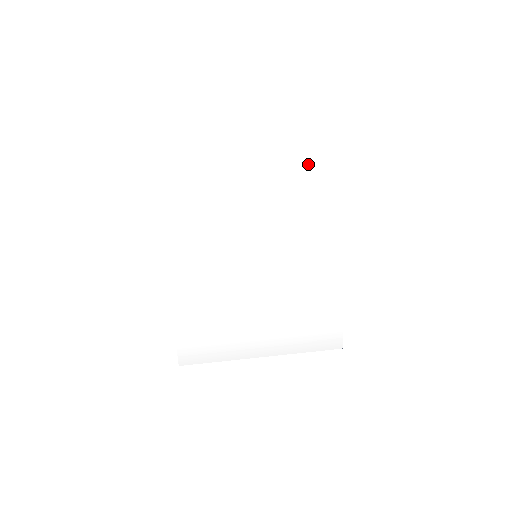
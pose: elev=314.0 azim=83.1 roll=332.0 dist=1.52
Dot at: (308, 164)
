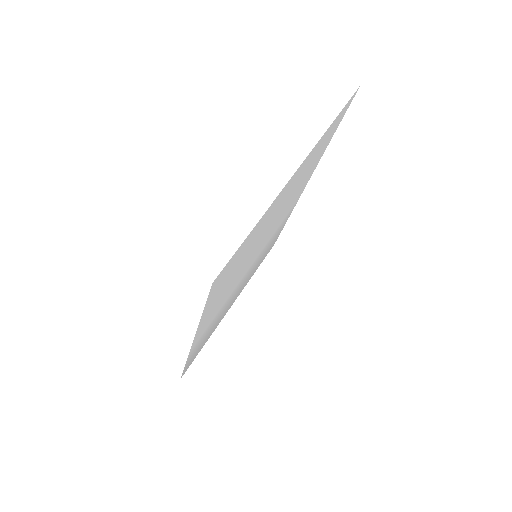
Dot at: occluded
